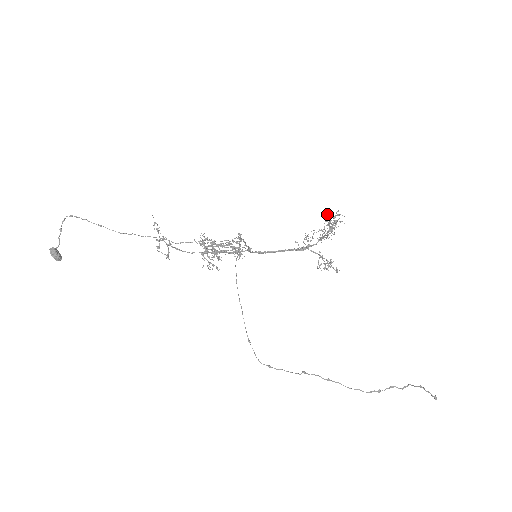
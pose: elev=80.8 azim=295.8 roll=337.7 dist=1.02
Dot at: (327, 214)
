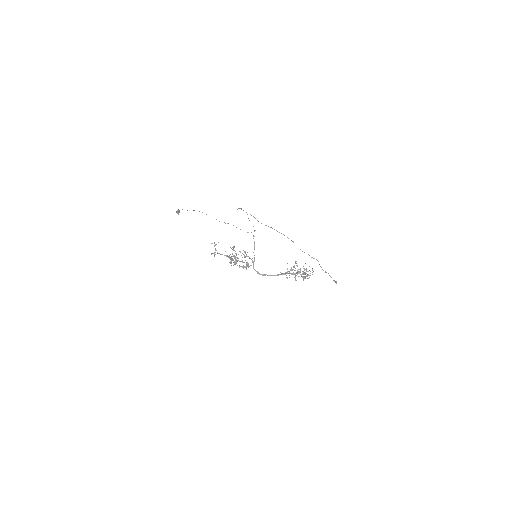
Dot at: occluded
